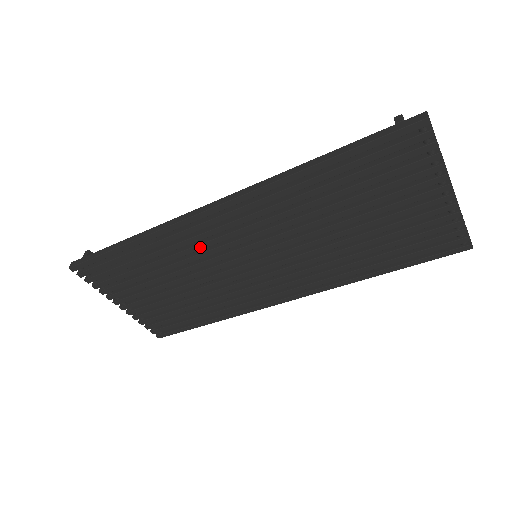
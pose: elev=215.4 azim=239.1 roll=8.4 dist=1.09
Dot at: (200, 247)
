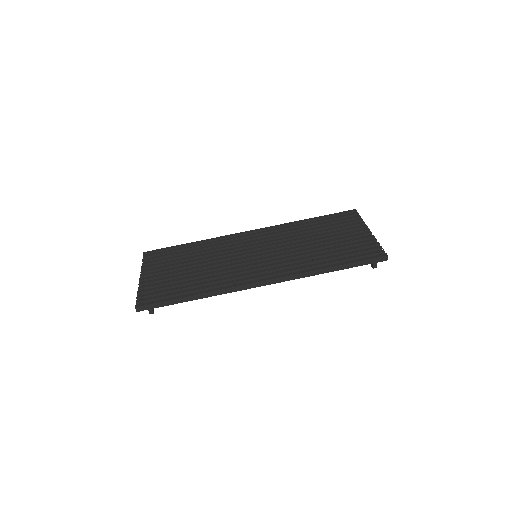
Dot at: (229, 246)
